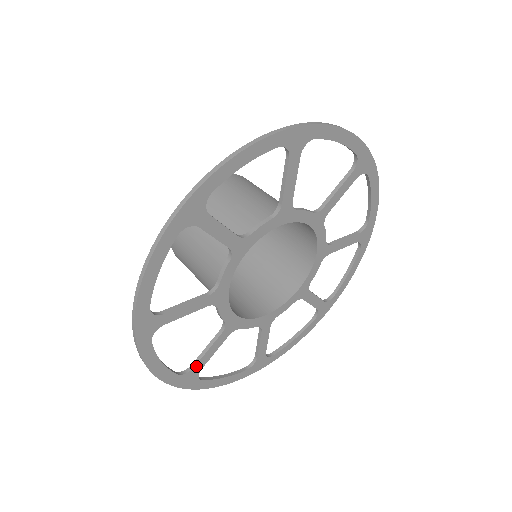
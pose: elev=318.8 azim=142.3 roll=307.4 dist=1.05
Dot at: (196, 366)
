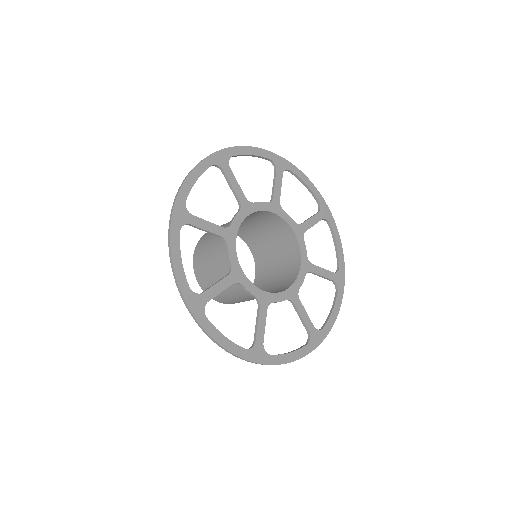
Dot at: (193, 217)
